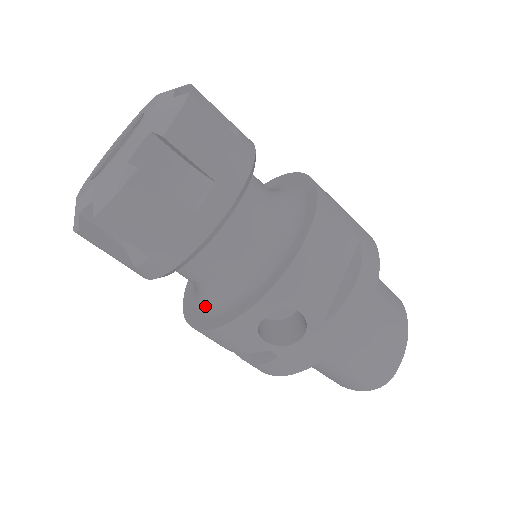
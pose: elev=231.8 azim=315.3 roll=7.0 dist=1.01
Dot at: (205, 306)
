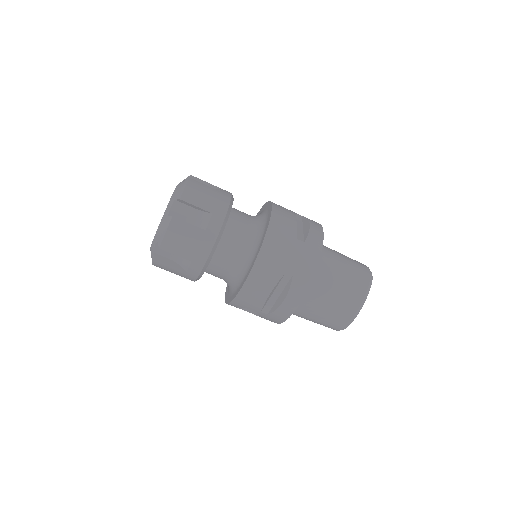
Dot at: occluded
